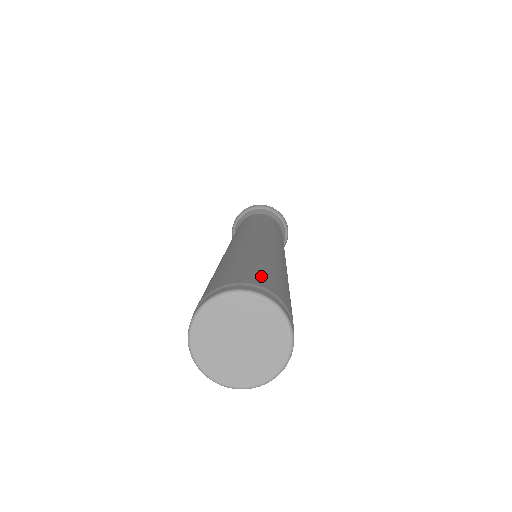
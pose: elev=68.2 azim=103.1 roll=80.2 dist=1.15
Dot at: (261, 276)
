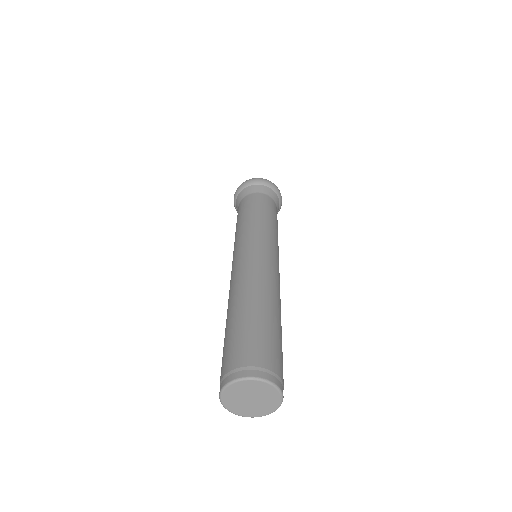
Dot at: (278, 358)
